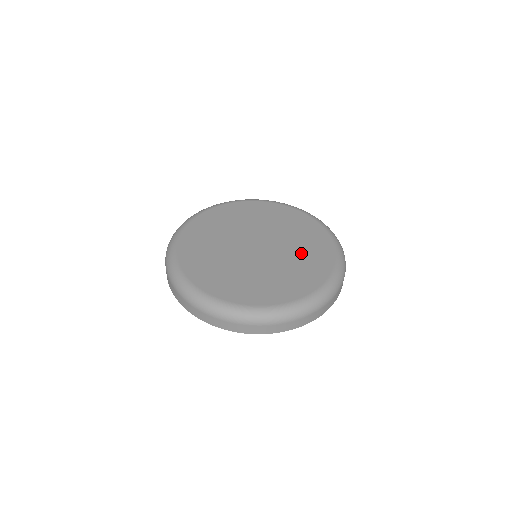
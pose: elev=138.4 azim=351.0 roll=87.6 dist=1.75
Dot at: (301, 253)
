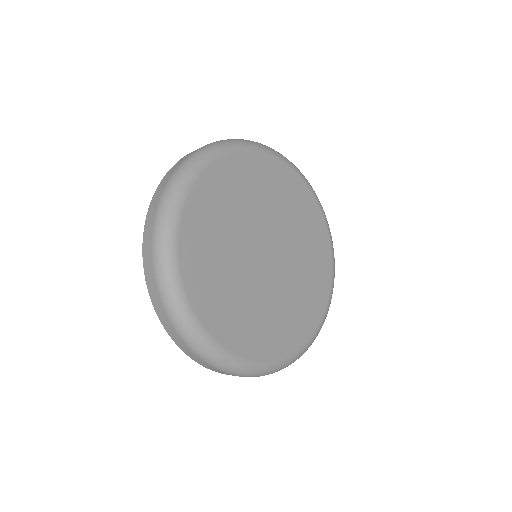
Dot at: (305, 242)
